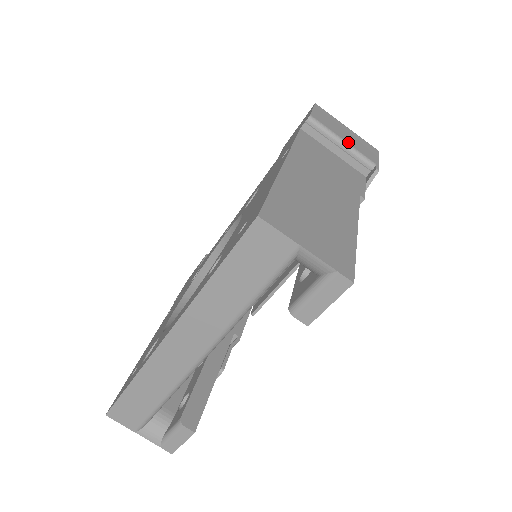
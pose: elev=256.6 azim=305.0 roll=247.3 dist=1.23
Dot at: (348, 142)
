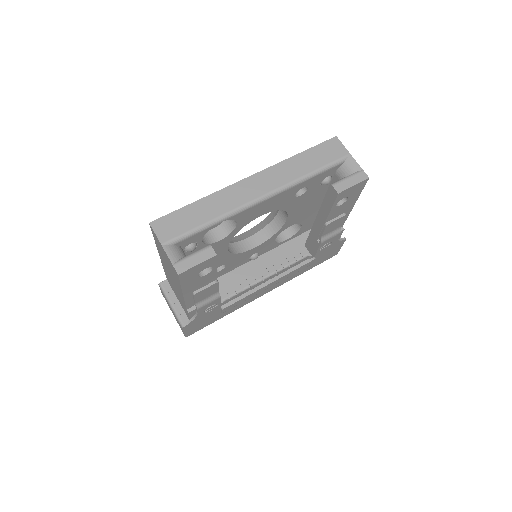
Dot at: occluded
